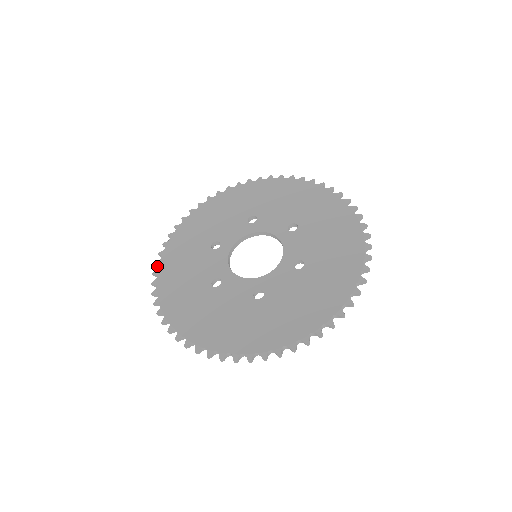
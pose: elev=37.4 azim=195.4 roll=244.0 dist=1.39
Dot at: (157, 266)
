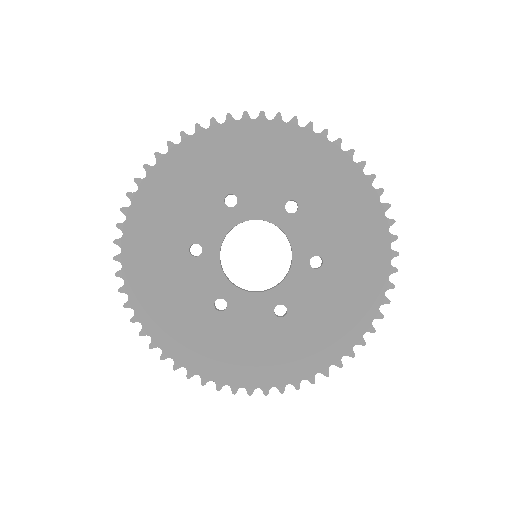
Dot at: (123, 292)
